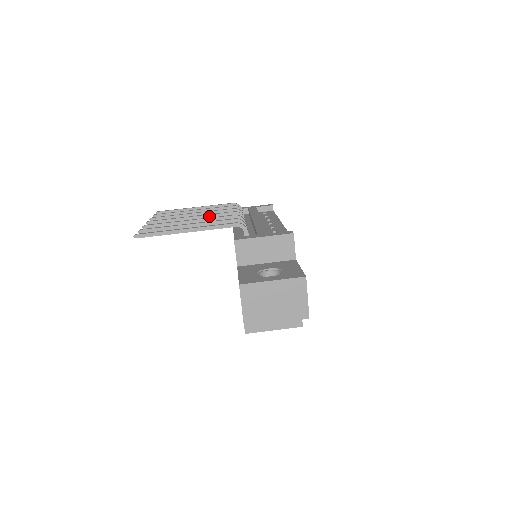
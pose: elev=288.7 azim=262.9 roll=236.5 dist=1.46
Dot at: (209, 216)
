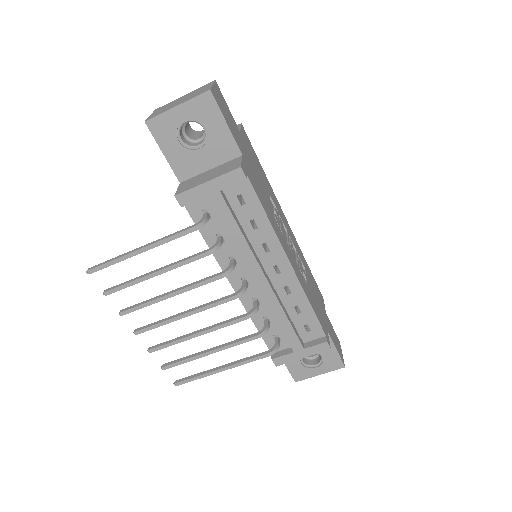
Dot at: (205, 309)
